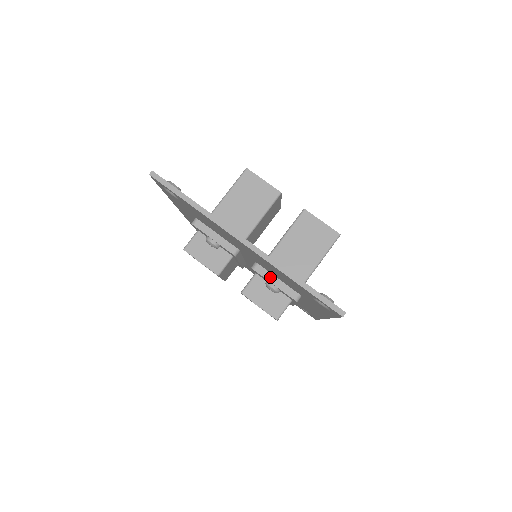
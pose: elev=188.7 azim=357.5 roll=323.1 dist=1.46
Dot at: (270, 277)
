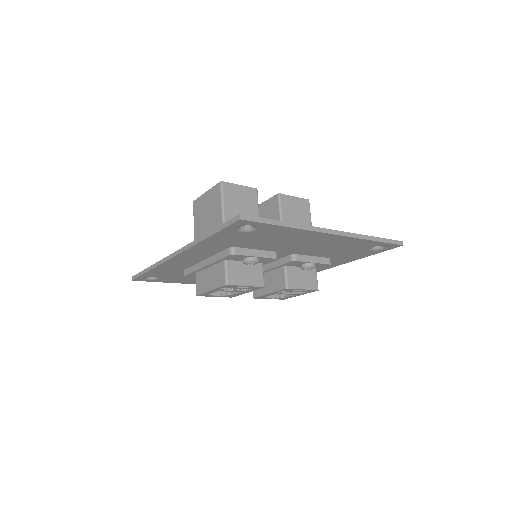
Dot at: (308, 259)
